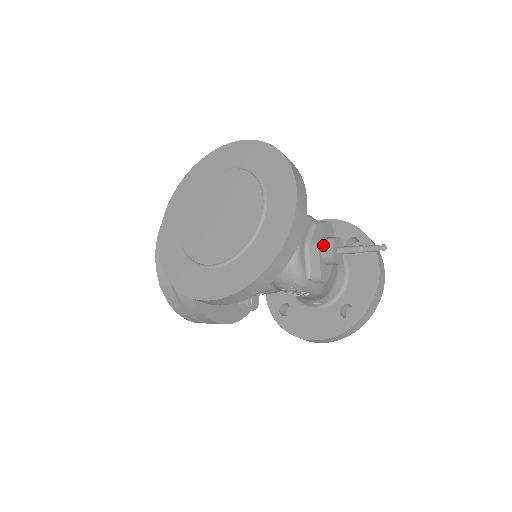
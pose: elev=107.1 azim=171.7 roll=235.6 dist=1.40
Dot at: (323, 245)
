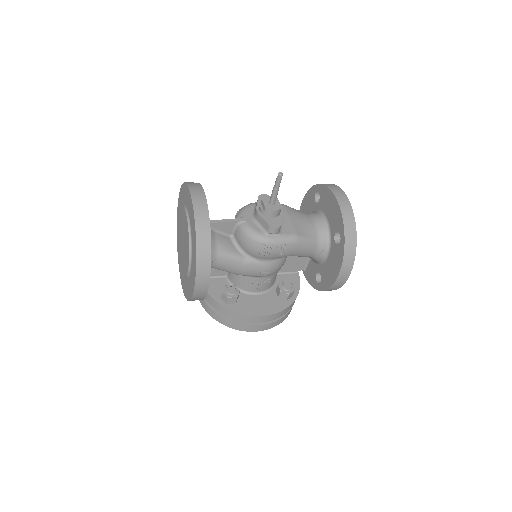
Dot at: (259, 208)
